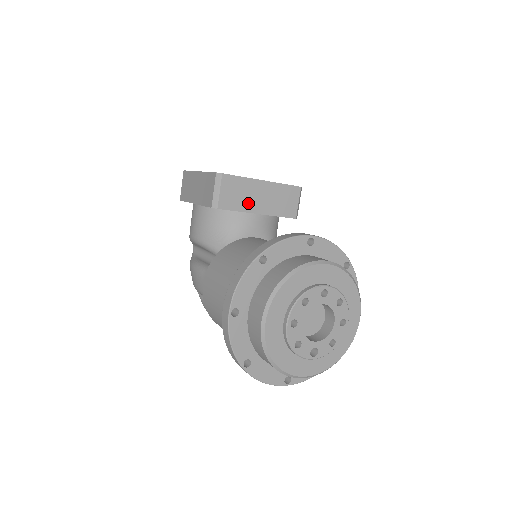
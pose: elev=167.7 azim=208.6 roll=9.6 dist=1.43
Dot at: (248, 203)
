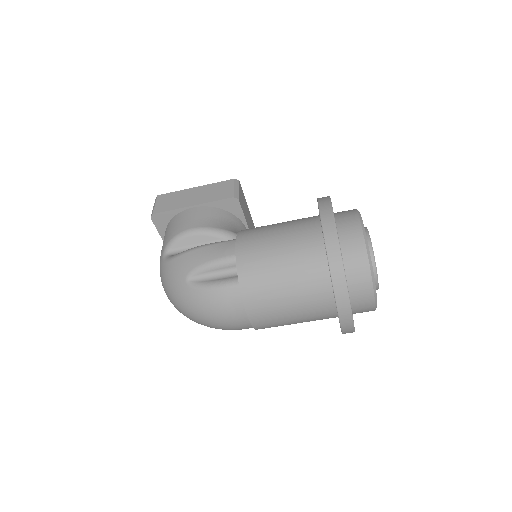
Dot at: (246, 217)
